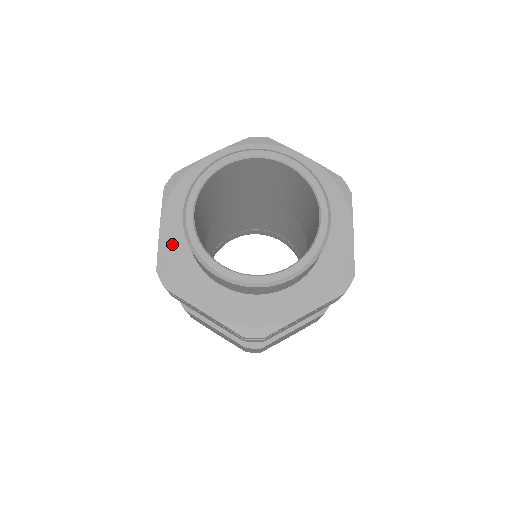
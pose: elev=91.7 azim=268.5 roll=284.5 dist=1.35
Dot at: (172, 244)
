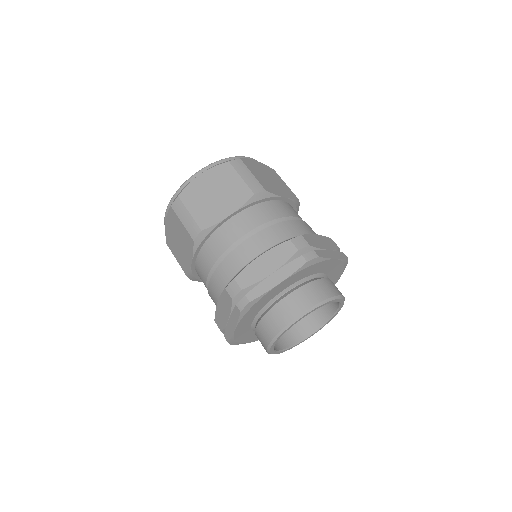
Dot at: occluded
